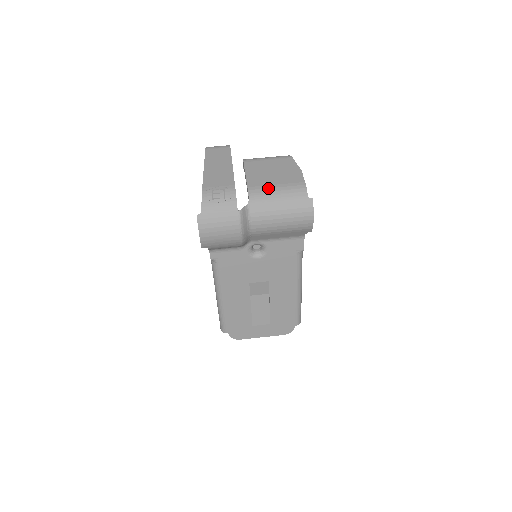
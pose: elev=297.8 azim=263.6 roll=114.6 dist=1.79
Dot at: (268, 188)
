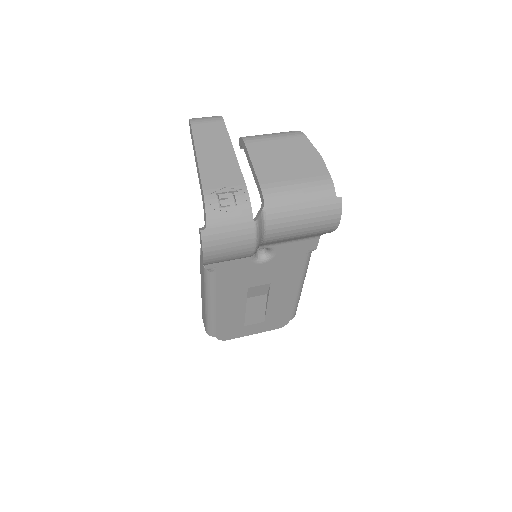
Dot at: (286, 185)
